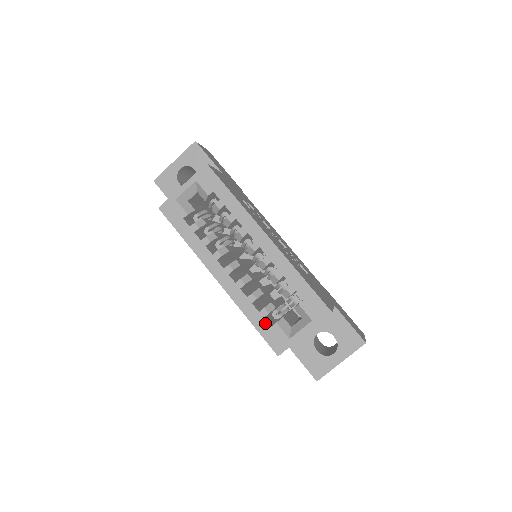
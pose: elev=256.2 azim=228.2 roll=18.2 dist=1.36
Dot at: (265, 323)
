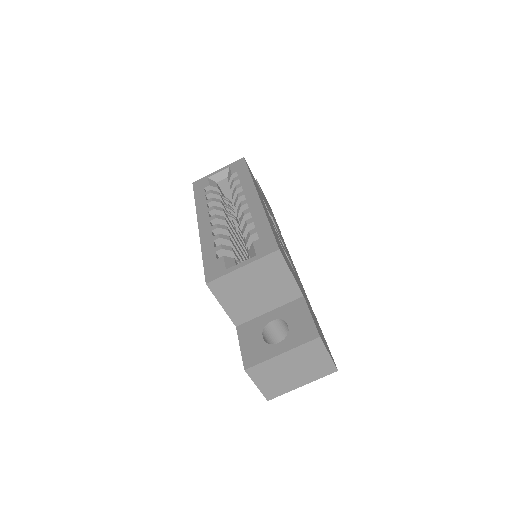
Dot at: (214, 256)
